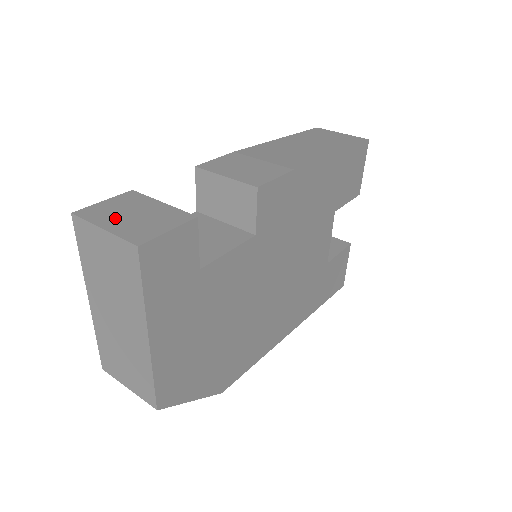
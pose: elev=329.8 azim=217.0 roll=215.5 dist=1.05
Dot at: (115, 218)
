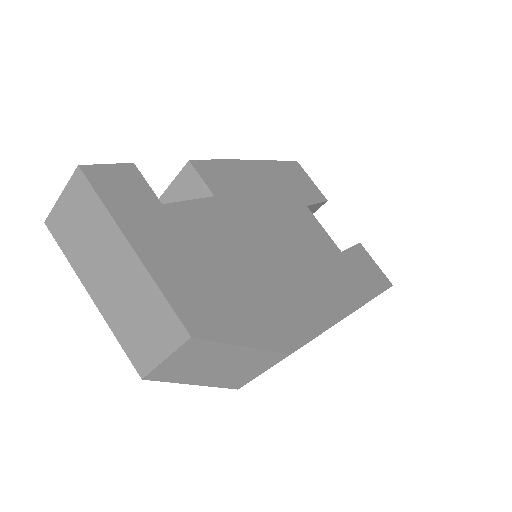
Dot at: occluded
